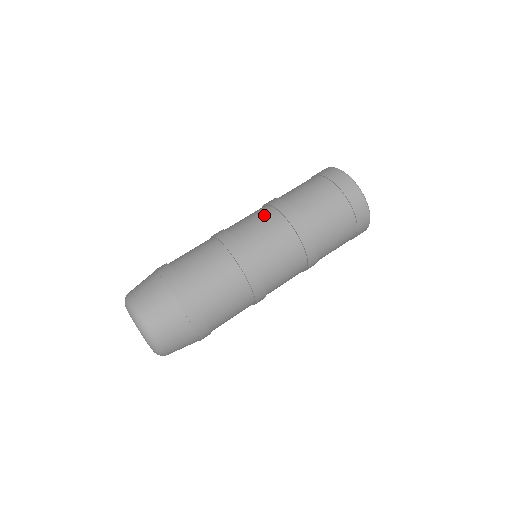
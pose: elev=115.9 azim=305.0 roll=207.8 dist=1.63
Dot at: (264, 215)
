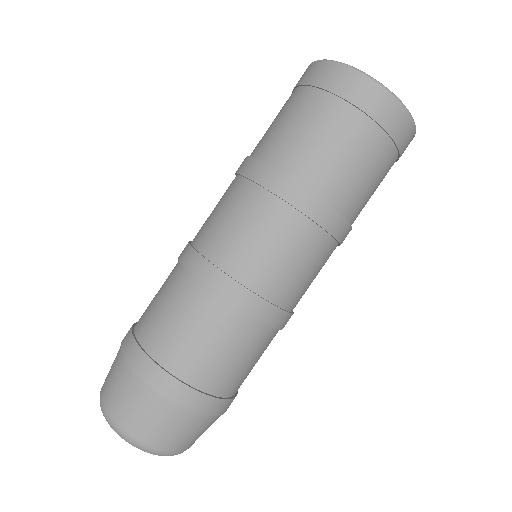
Dot at: (267, 218)
